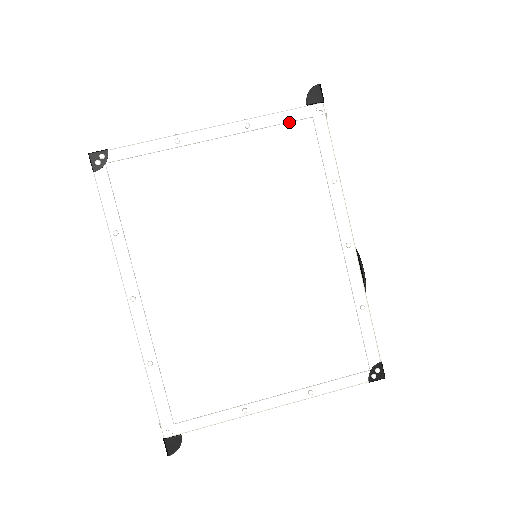
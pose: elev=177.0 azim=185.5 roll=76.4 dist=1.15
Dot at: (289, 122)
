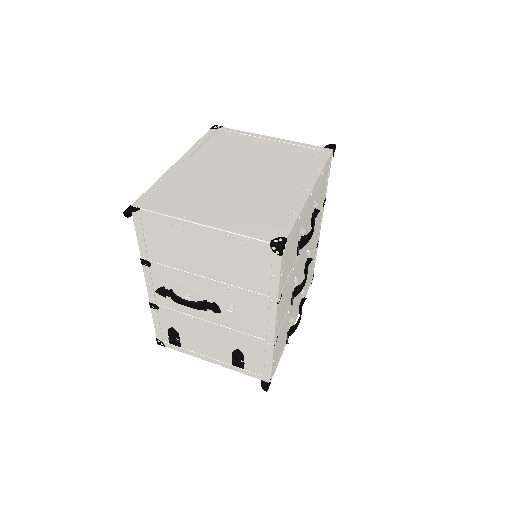
Dot at: (311, 148)
